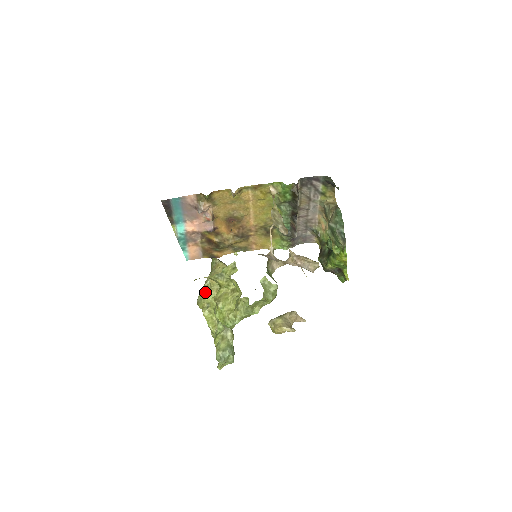
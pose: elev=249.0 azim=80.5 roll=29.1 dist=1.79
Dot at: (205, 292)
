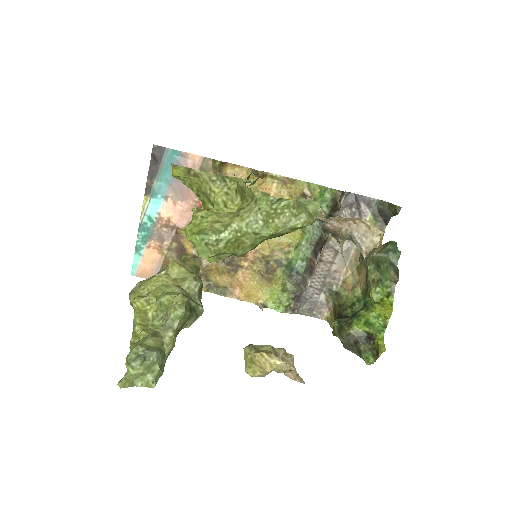
Dot at: (153, 276)
